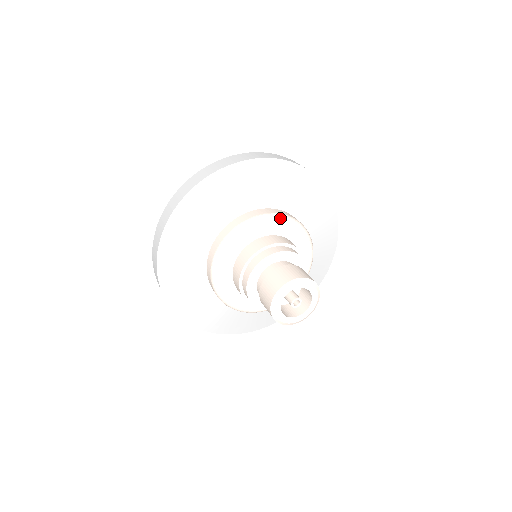
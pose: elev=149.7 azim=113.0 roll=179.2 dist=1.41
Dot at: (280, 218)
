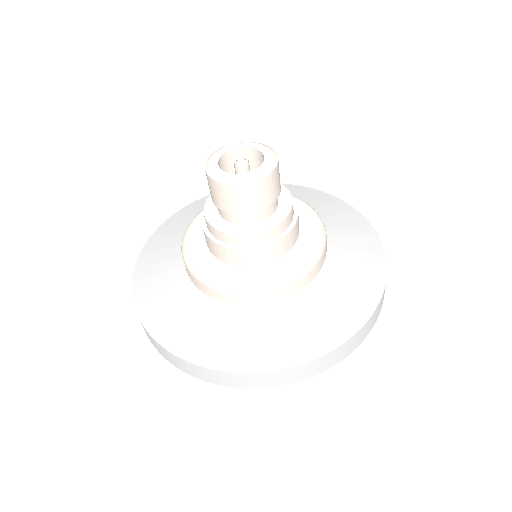
Dot at: occluded
